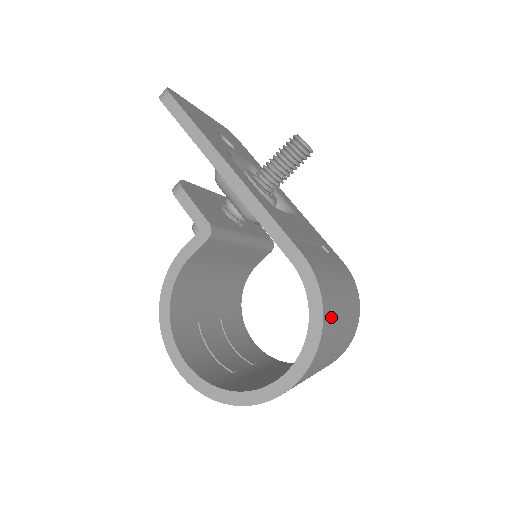
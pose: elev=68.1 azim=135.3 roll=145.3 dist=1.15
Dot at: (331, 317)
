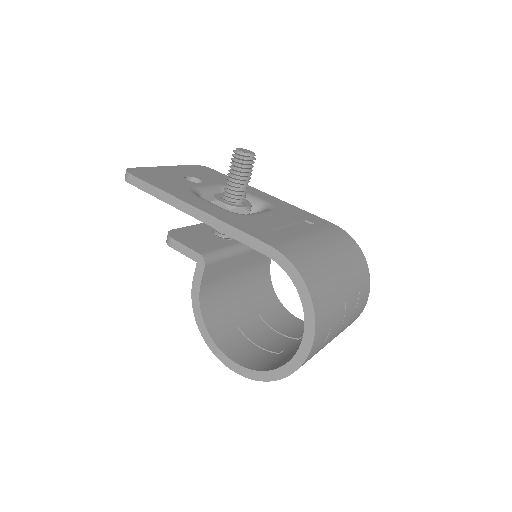
Dot at: (318, 280)
